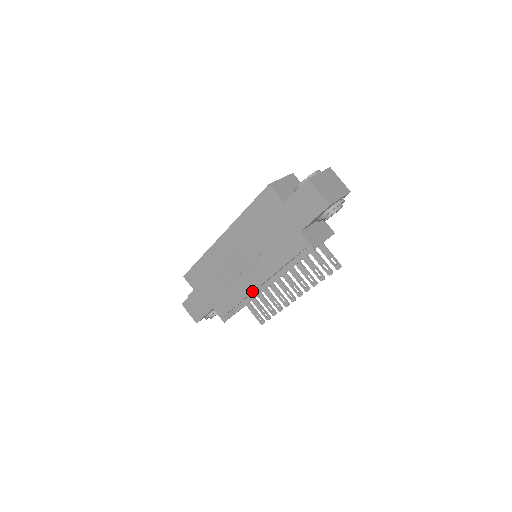
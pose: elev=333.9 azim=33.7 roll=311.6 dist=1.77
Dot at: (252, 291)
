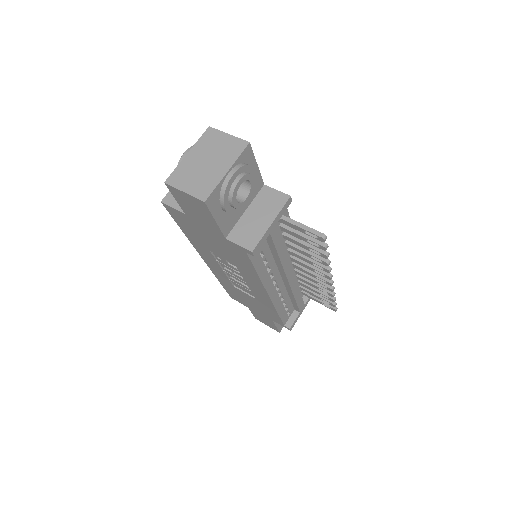
Dot at: (271, 302)
